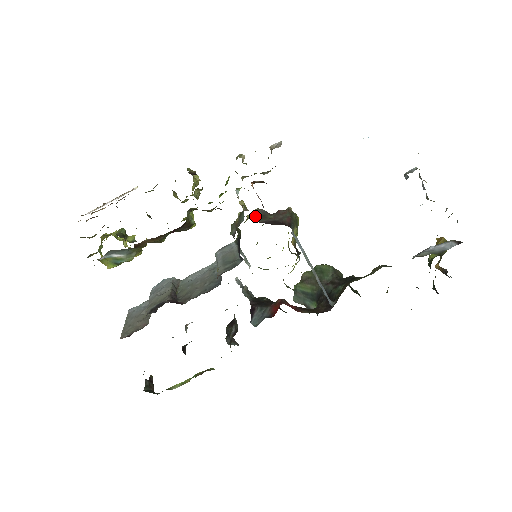
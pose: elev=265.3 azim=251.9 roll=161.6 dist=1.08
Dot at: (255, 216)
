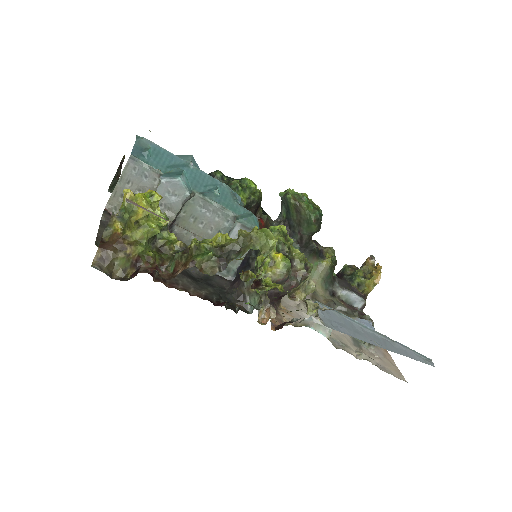
Dot at: occluded
